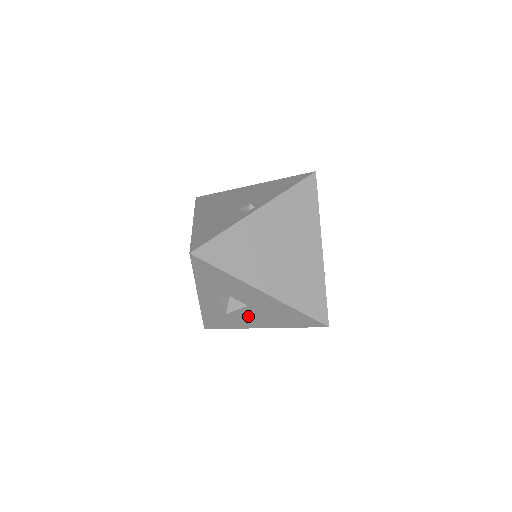
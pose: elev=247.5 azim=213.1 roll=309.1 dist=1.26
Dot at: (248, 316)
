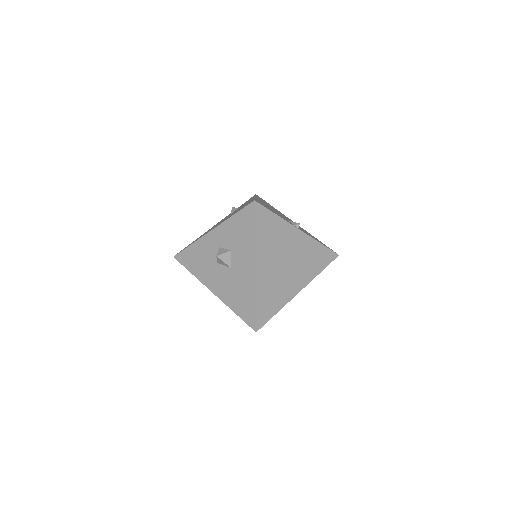
Dot at: (219, 275)
